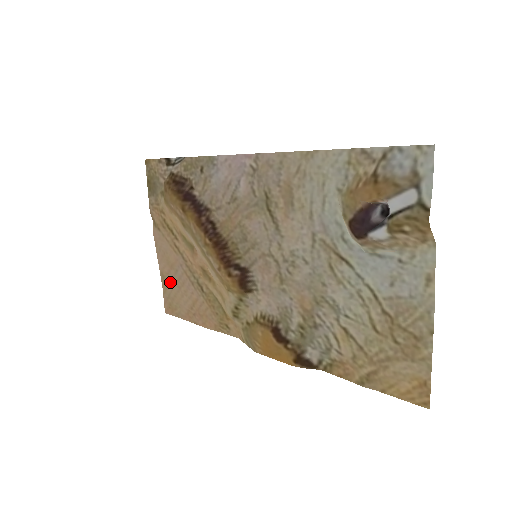
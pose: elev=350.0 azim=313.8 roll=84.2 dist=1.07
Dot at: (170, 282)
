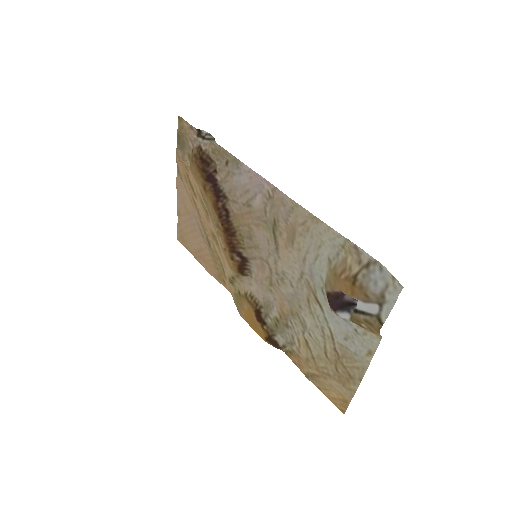
Dot at: (185, 222)
